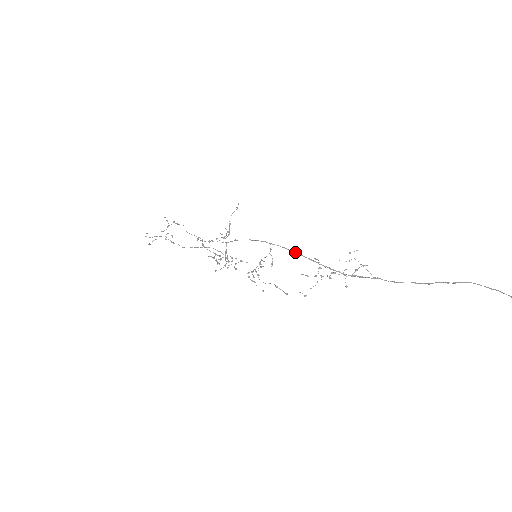
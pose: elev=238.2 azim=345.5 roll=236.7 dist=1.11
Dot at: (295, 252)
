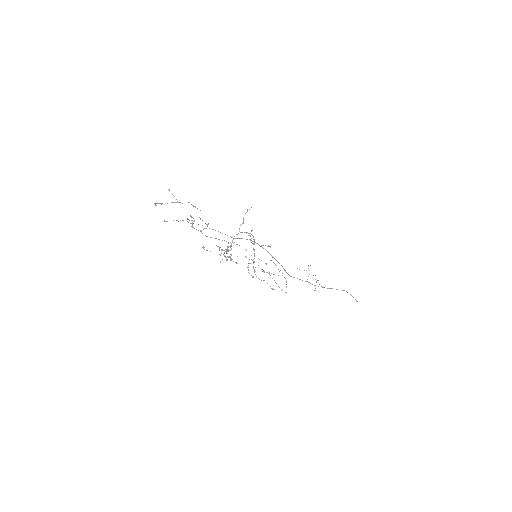
Dot at: (273, 257)
